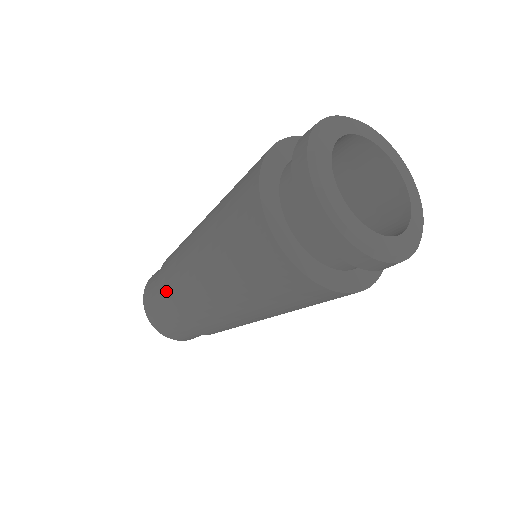
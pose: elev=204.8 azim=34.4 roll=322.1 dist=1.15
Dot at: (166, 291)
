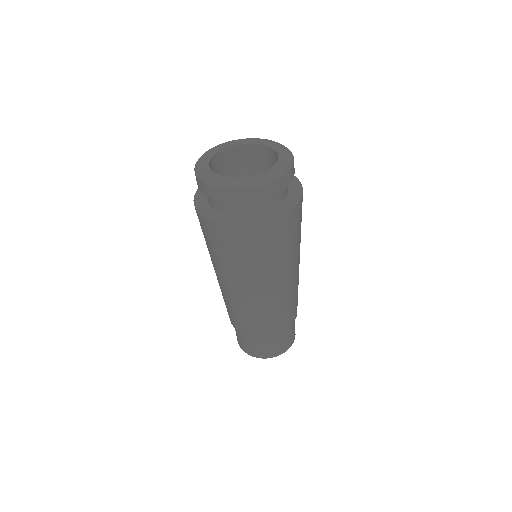
Dot at: occluded
